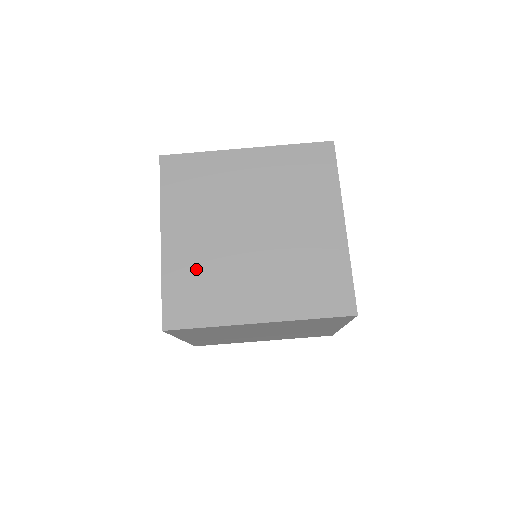
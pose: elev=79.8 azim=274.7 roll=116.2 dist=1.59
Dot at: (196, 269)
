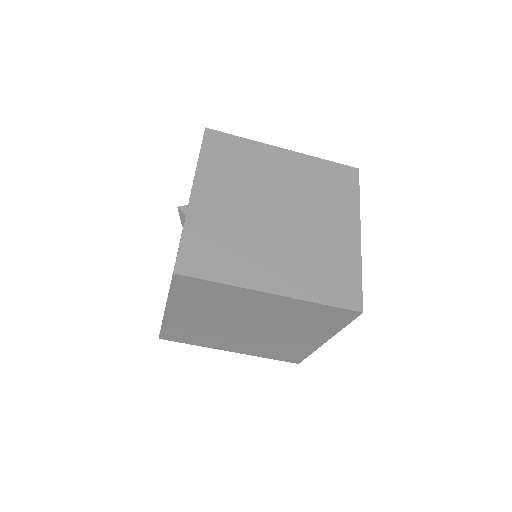
Dot at: (192, 328)
